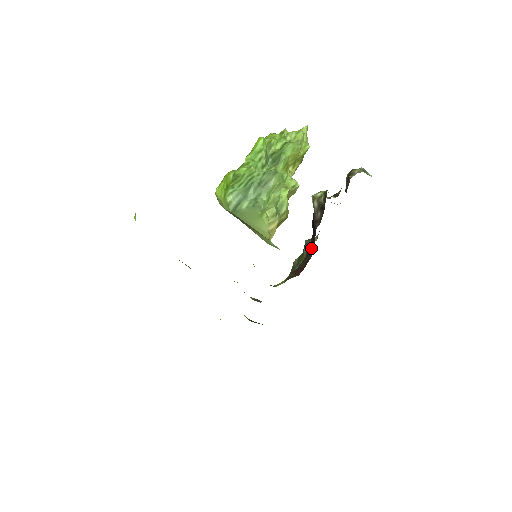
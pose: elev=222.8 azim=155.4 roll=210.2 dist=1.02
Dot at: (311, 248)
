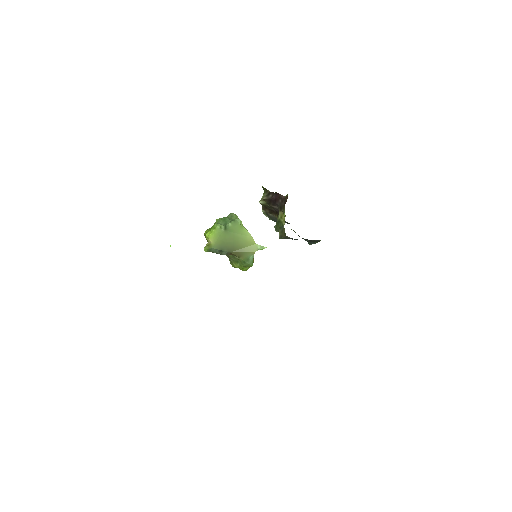
Dot at: (281, 199)
